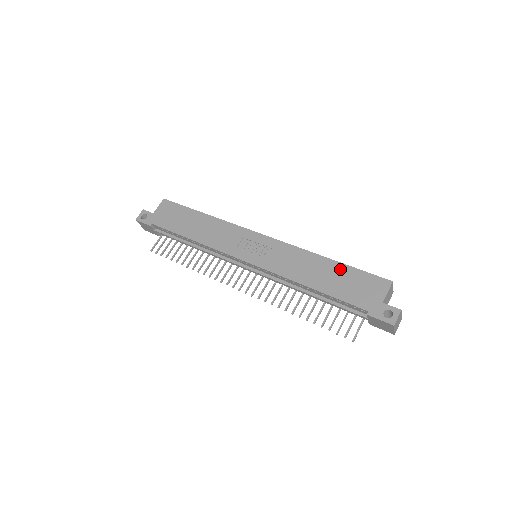
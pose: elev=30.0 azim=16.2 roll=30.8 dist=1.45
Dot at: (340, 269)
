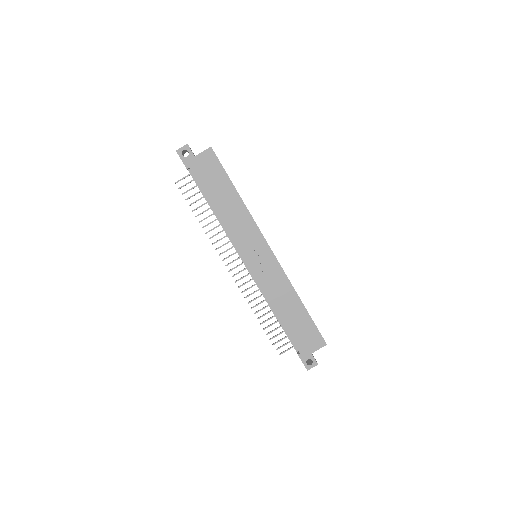
Dot at: (303, 315)
